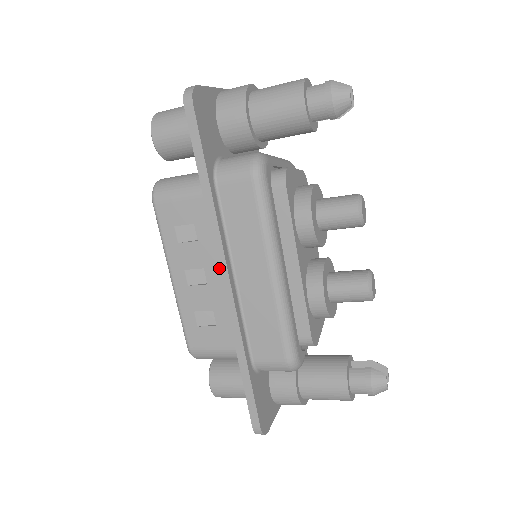
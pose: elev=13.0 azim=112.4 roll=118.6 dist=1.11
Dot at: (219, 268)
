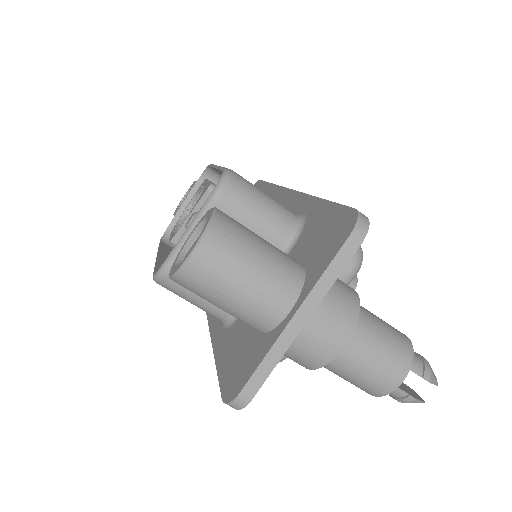
Dot at: (287, 188)
